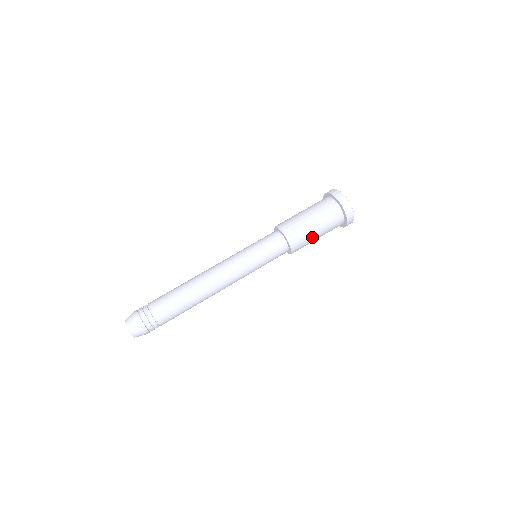
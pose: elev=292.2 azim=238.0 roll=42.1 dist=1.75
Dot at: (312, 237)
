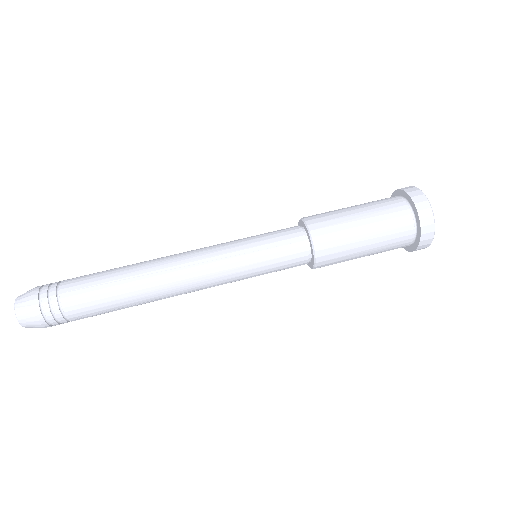
Dot at: (353, 237)
